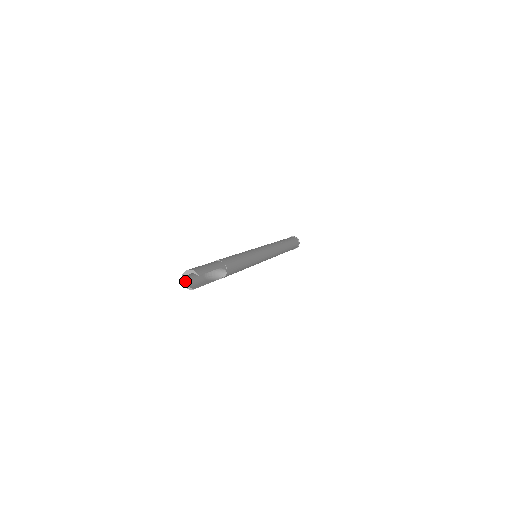
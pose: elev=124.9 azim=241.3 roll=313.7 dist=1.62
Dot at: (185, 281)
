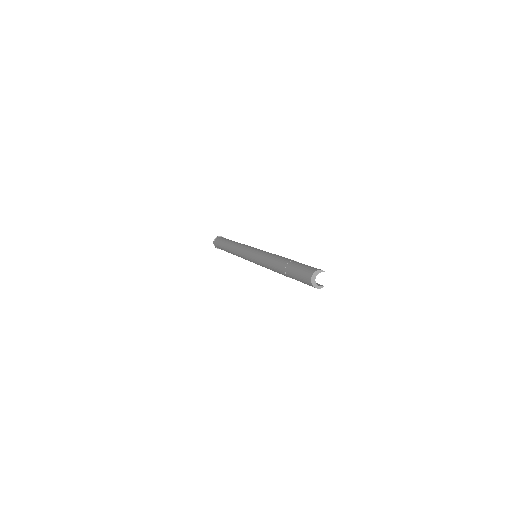
Dot at: (315, 283)
